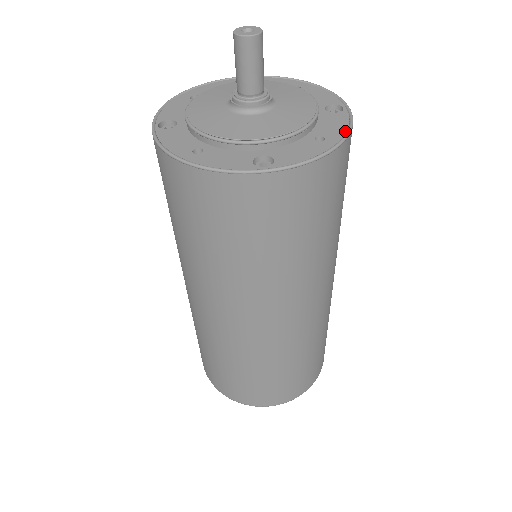
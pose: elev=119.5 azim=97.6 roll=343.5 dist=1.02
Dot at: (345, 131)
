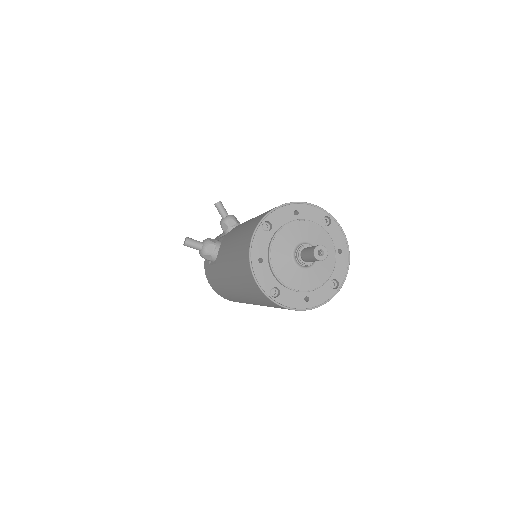
Dot at: (344, 238)
